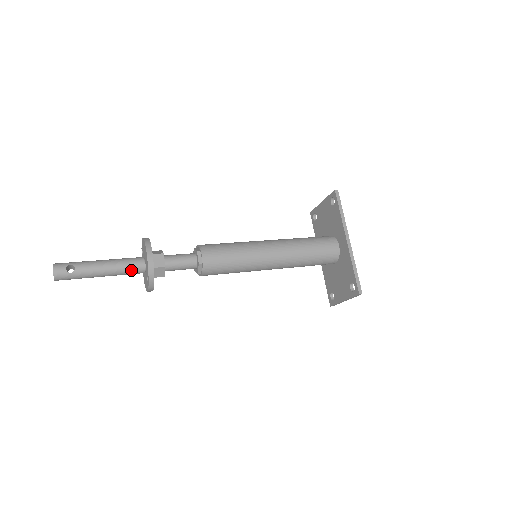
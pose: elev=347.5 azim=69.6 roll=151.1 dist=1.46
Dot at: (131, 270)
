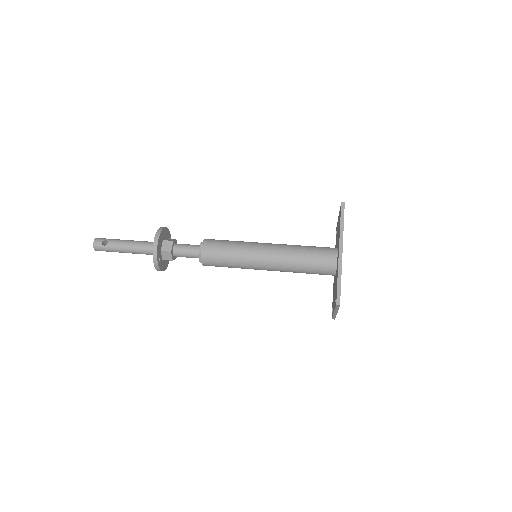
Dot at: (147, 251)
